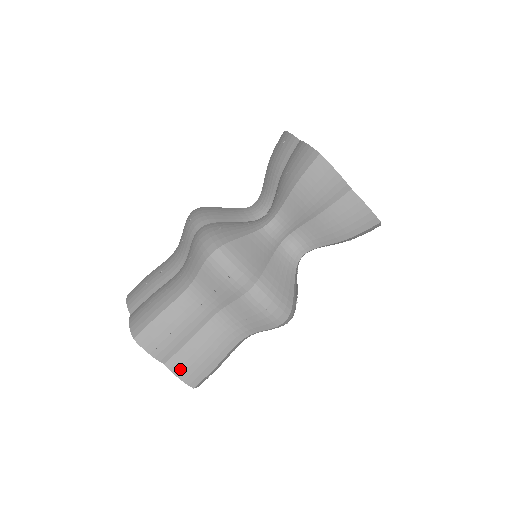
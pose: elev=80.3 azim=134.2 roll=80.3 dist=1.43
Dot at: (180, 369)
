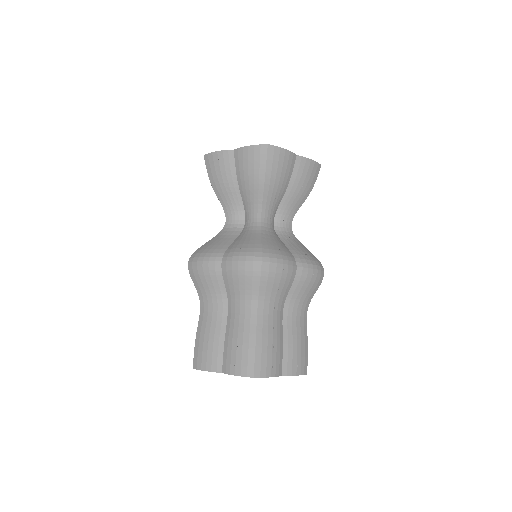
Dot at: (293, 368)
